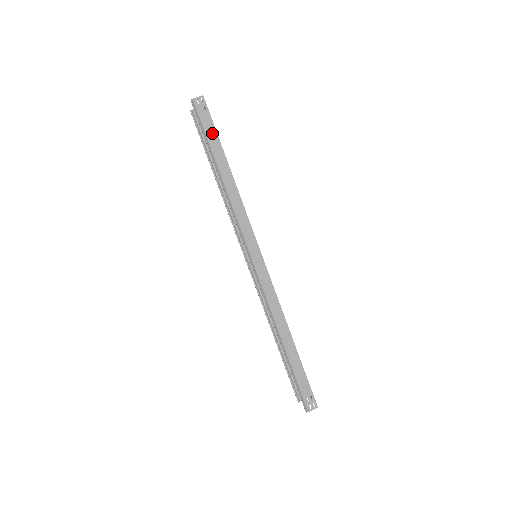
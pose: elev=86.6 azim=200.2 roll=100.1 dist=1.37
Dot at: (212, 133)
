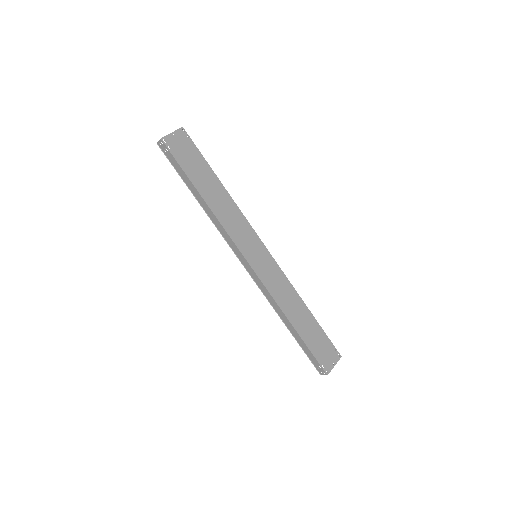
Dot at: (179, 169)
